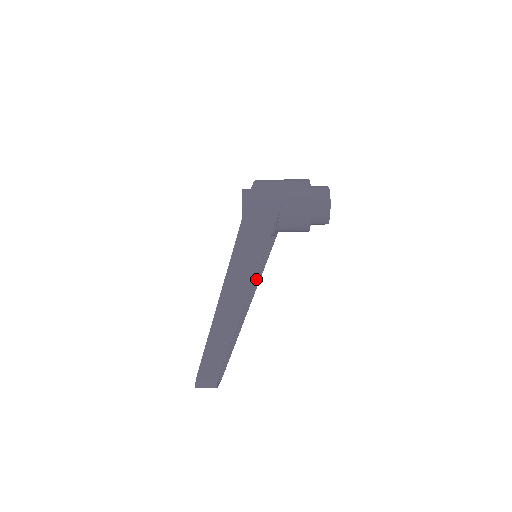
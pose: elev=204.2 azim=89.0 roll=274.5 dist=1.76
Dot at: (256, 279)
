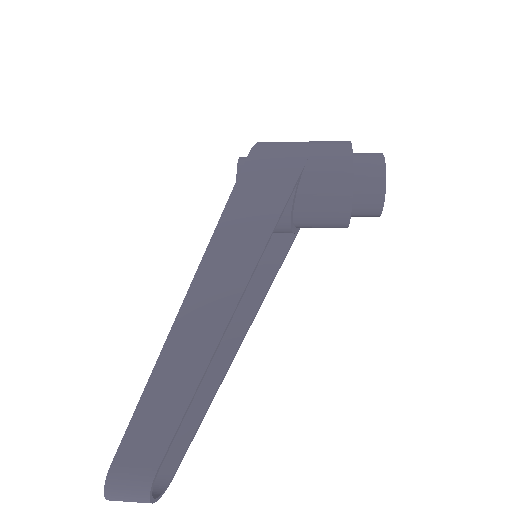
Dot at: (256, 300)
